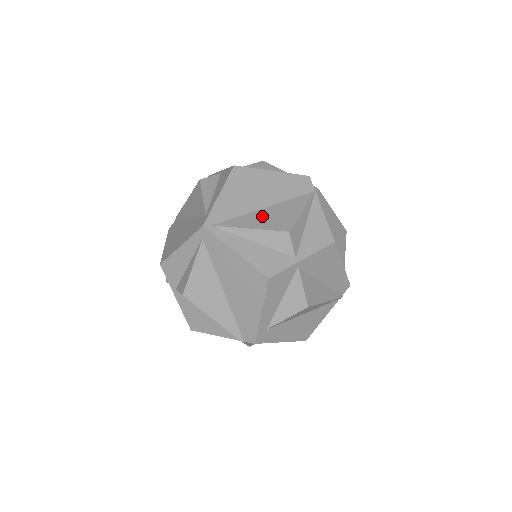
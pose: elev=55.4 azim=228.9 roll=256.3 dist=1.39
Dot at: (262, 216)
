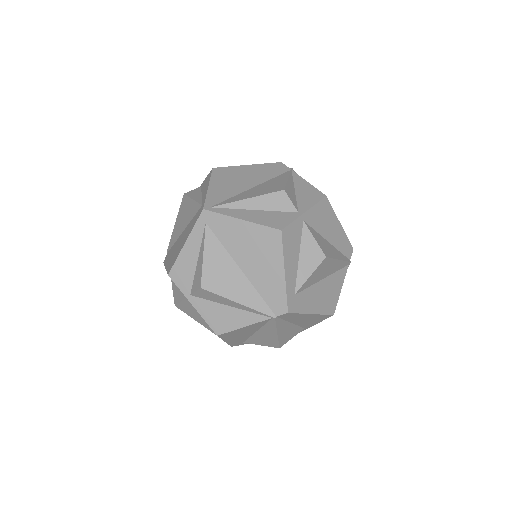
Dot at: (254, 191)
